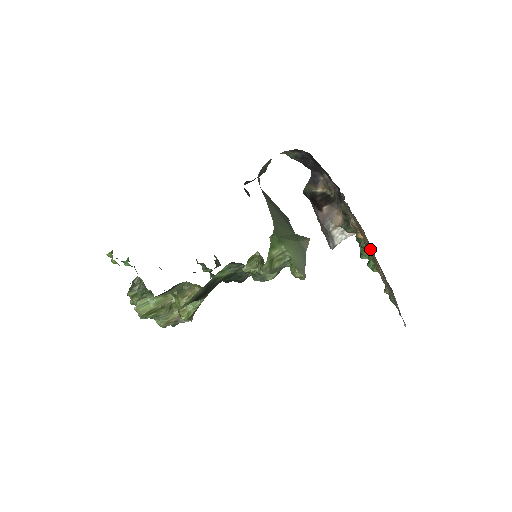
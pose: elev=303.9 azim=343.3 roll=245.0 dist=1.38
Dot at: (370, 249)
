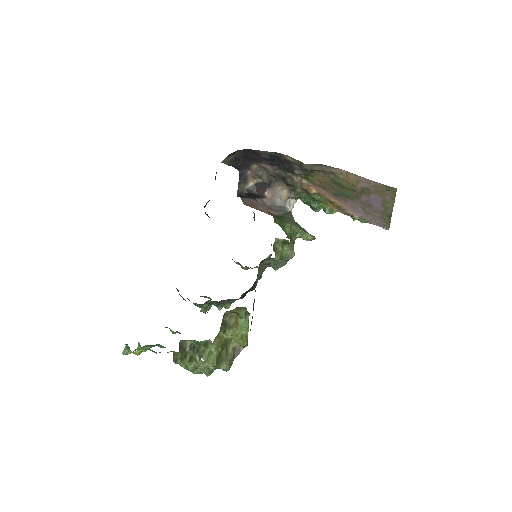
Dot at: (350, 180)
